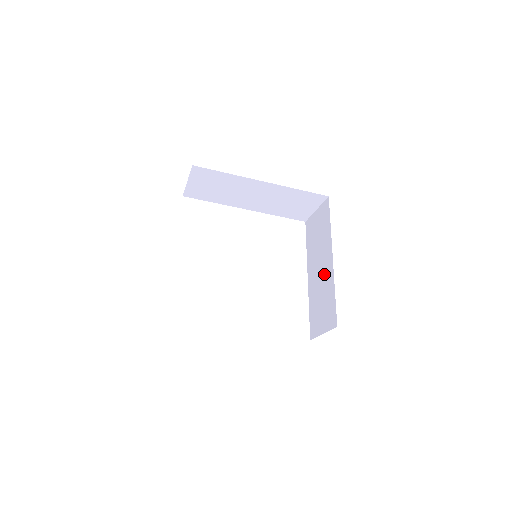
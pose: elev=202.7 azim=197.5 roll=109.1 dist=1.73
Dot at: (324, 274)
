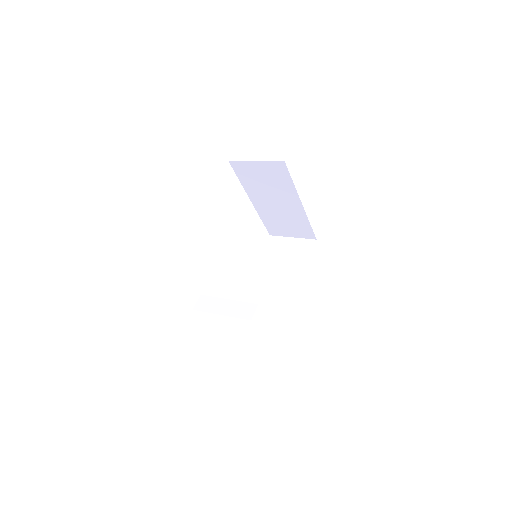
Dot at: (288, 210)
